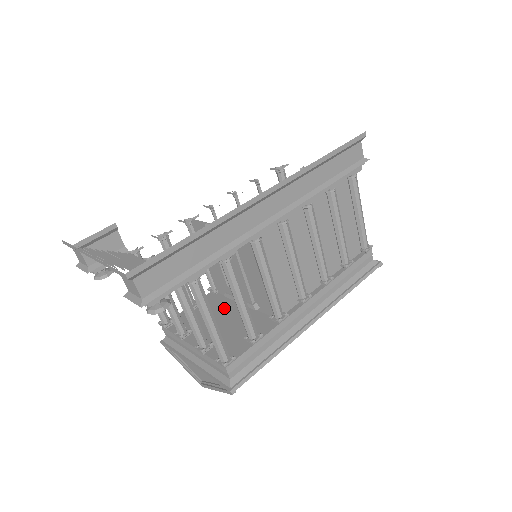
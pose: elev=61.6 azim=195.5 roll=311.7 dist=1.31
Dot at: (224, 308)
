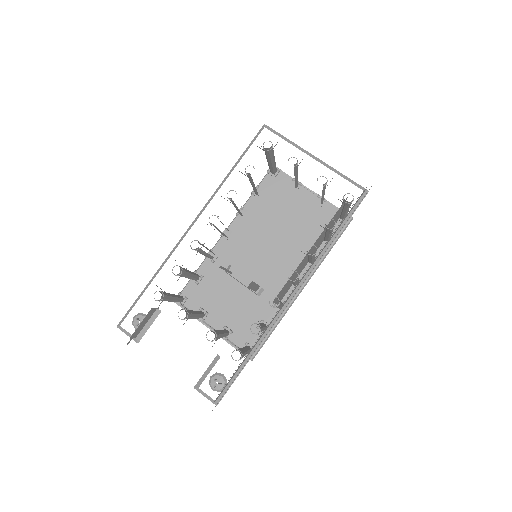
Dot at: (228, 284)
